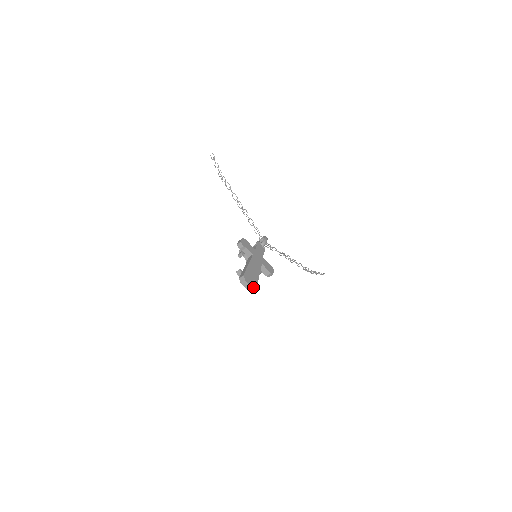
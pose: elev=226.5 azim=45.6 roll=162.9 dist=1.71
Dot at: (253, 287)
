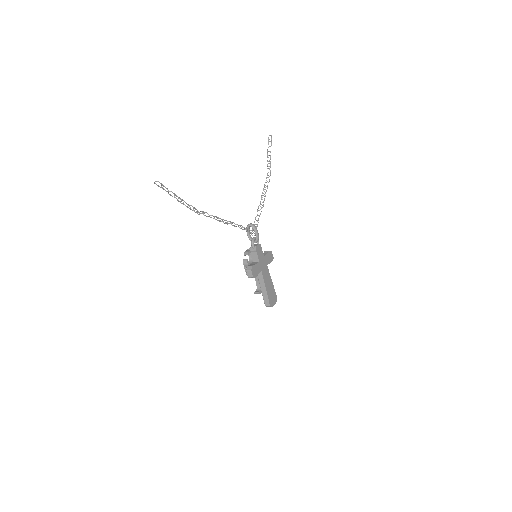
Dot at: occluded
